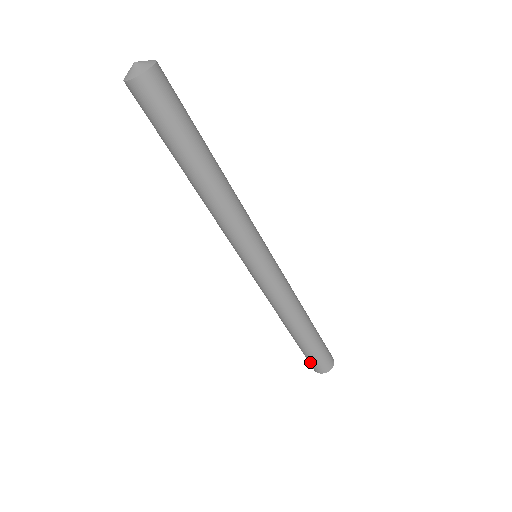
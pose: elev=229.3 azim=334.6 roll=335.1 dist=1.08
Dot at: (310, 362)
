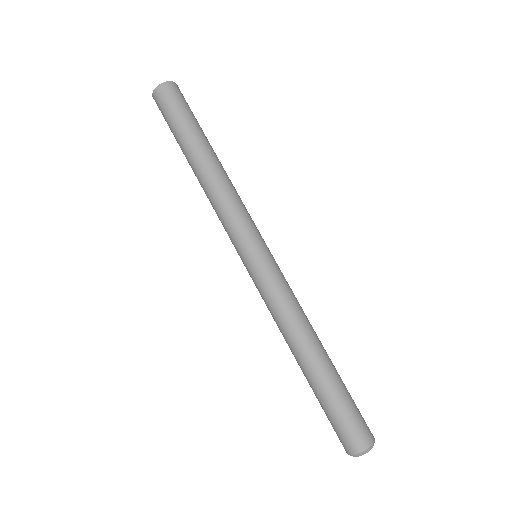
Dot at: (343, 429)
